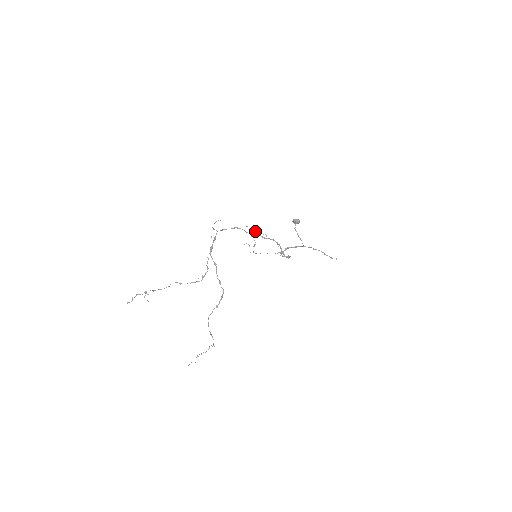
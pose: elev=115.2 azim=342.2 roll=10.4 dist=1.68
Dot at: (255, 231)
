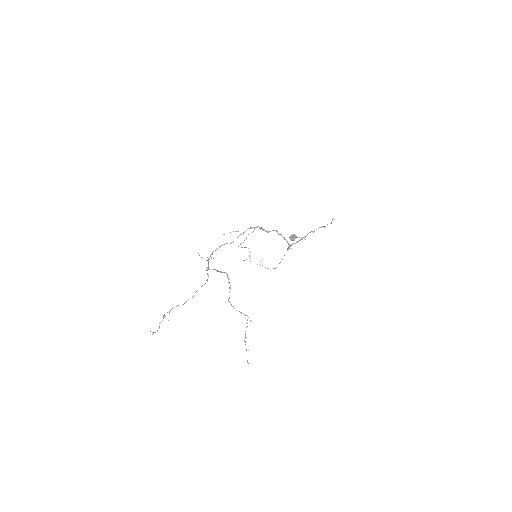
Dot at: occluded
